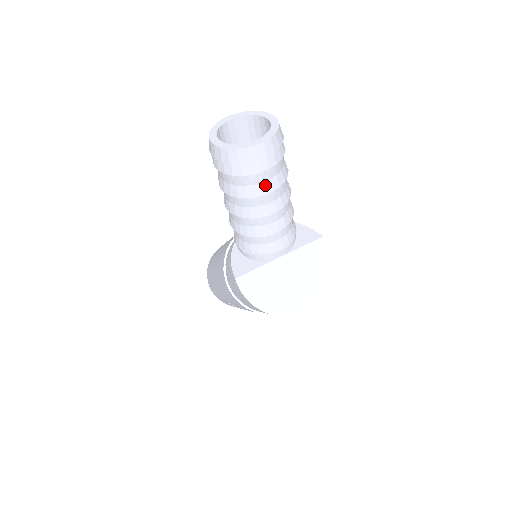
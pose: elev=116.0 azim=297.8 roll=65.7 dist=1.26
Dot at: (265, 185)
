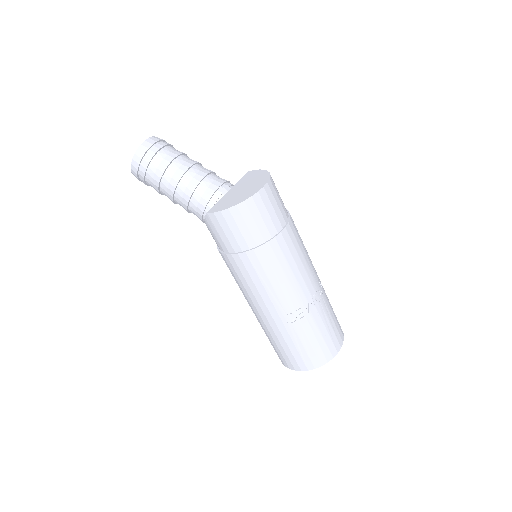
Dot at: (170, 155)
